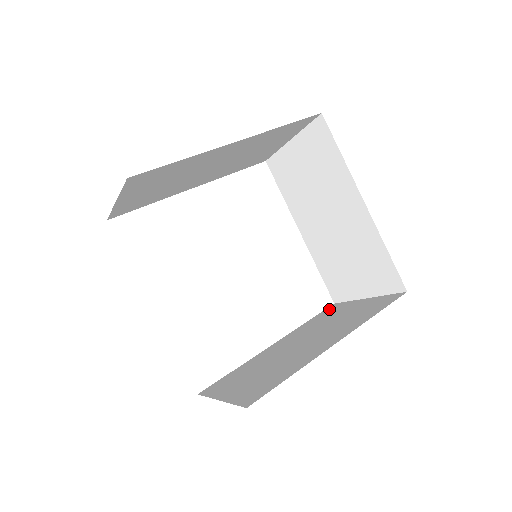
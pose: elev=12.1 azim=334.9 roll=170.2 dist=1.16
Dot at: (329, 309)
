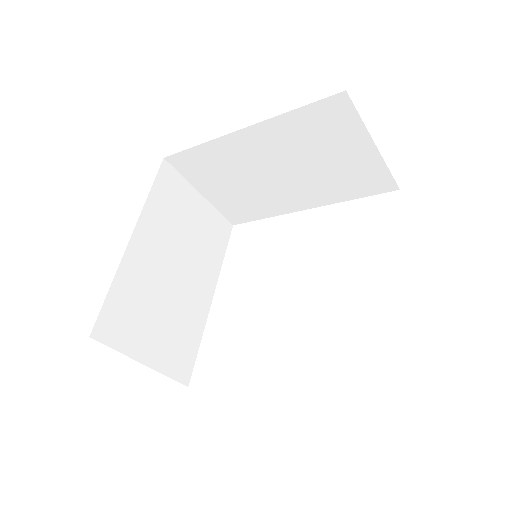
Dot at: occluded
